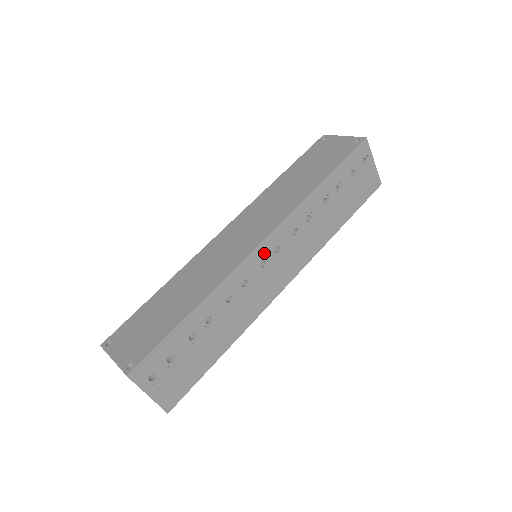
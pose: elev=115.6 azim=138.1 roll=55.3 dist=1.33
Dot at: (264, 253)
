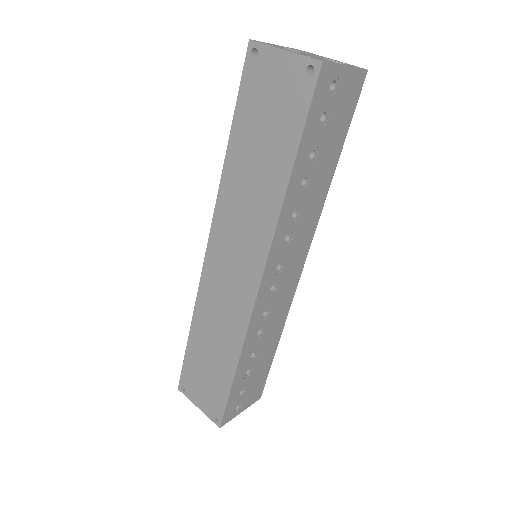
Dot at: (268, 285)
